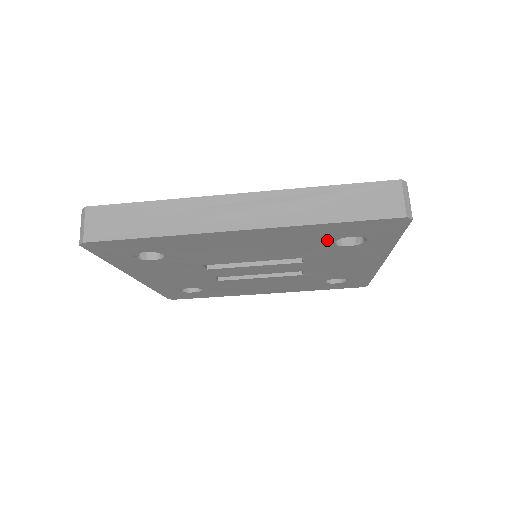
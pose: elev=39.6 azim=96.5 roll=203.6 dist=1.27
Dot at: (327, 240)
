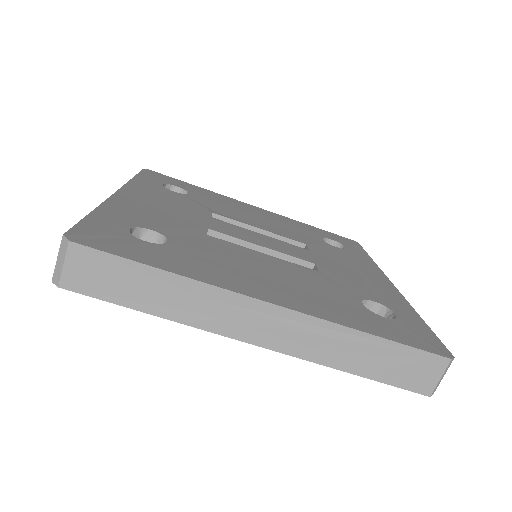
Dot at: occluded
